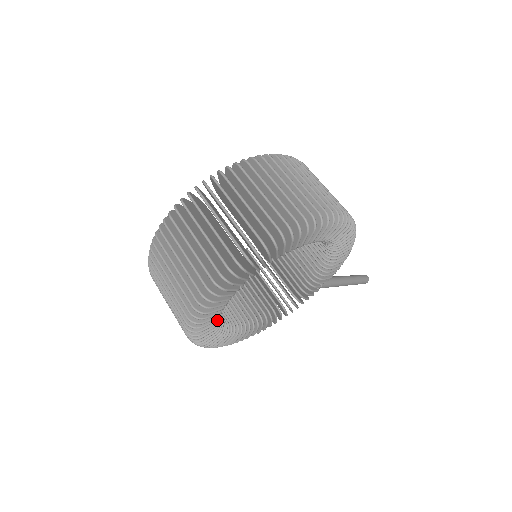
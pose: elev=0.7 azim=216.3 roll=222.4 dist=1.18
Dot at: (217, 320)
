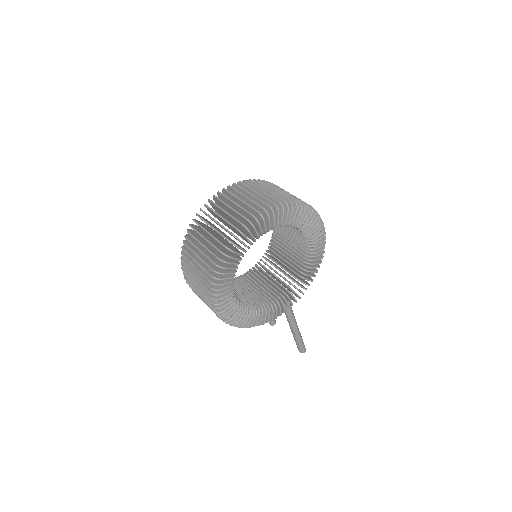
Dot at: (242, 256)
